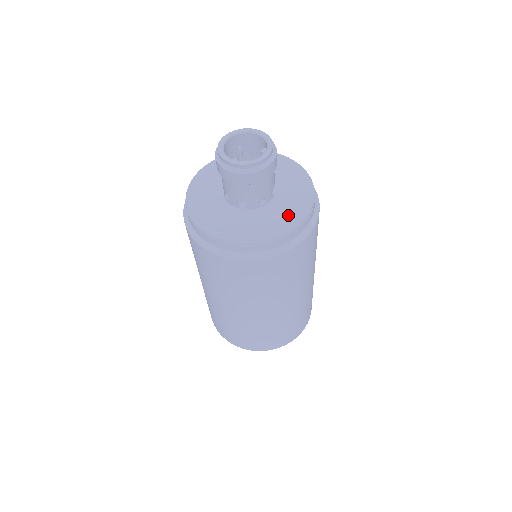
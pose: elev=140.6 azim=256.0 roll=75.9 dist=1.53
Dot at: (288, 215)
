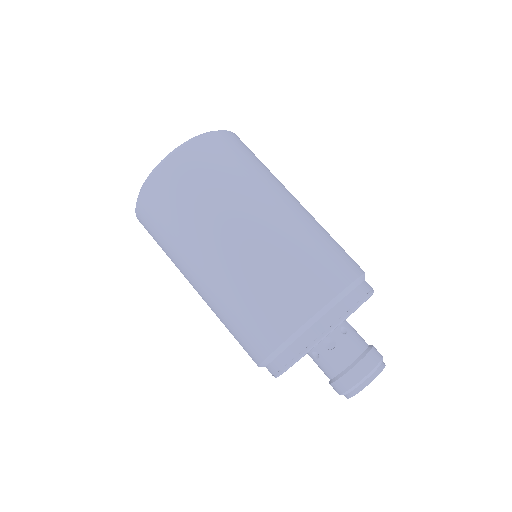
Dot at: occluded
